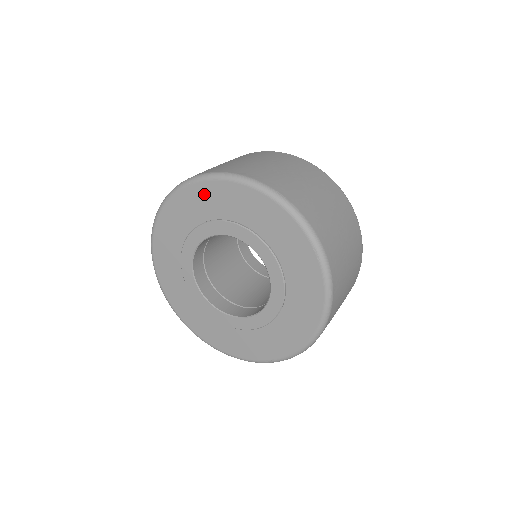
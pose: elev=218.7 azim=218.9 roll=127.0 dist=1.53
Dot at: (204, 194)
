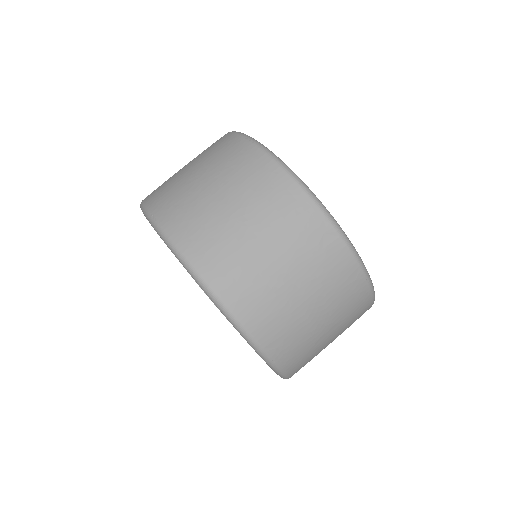
Dot at: occluded
